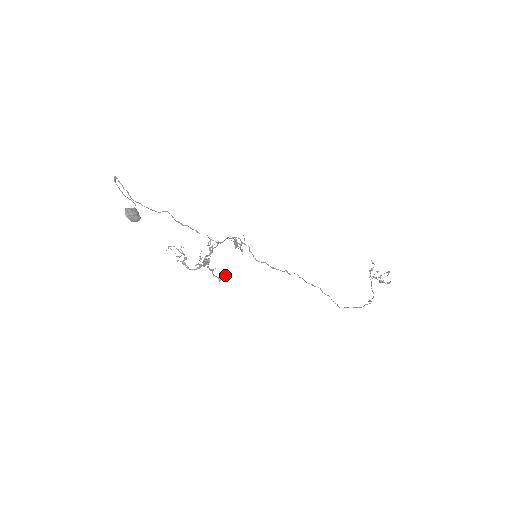
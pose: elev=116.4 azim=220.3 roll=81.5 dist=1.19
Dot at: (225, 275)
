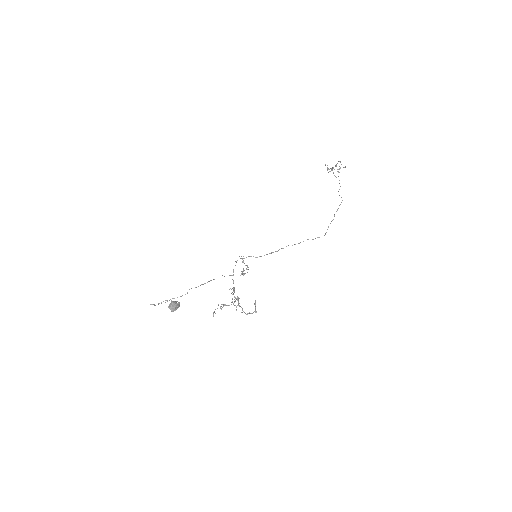
Dot at: (255, 303)
